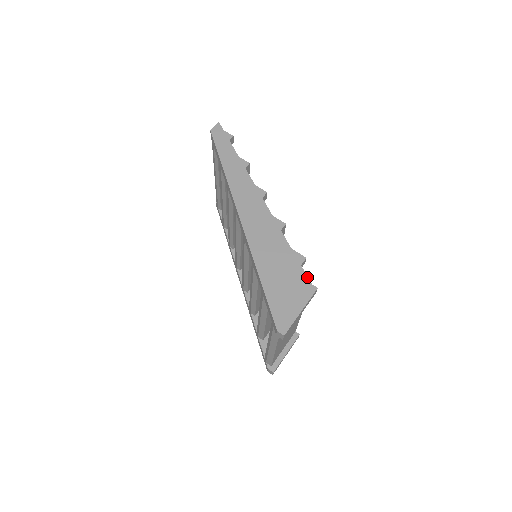
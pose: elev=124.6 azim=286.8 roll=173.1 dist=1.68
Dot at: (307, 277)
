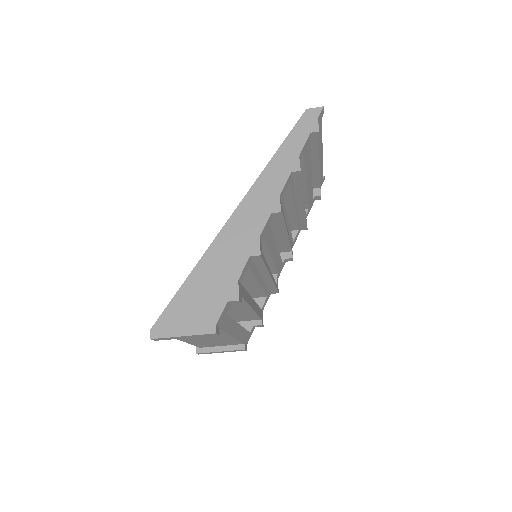
Dot at: (220, 316)
